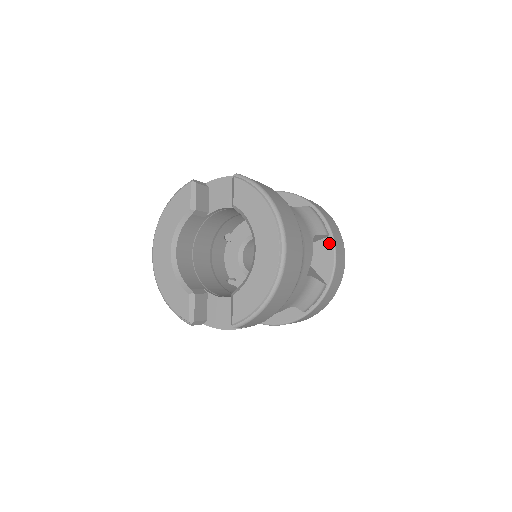
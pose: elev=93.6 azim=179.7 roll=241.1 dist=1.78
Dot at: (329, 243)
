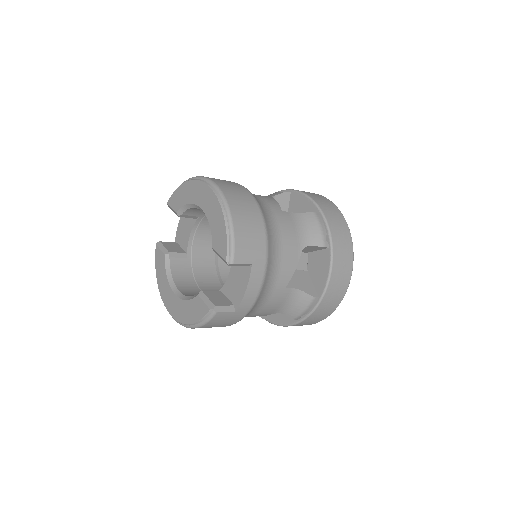
Dot at: (294, 195)
